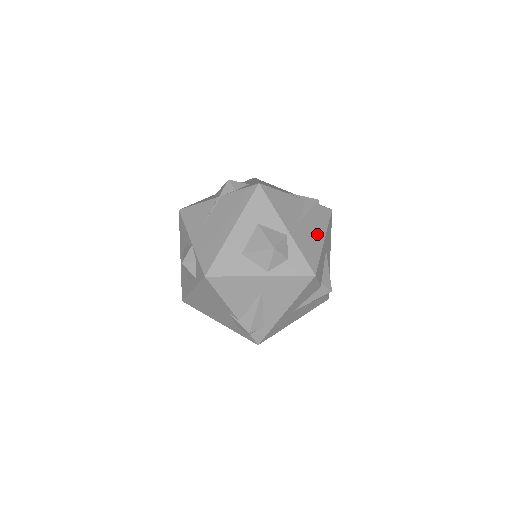
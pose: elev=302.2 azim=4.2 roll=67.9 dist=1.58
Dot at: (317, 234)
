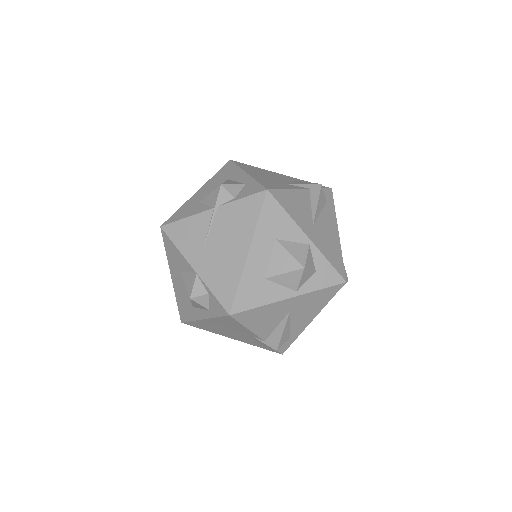
Dot at: (331, 228)
